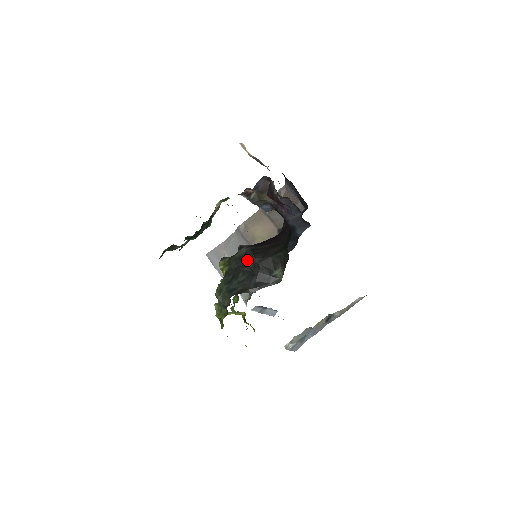
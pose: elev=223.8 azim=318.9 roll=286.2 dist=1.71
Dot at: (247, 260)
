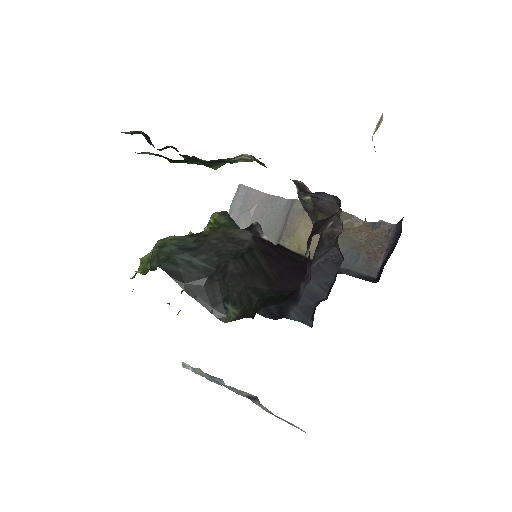
Dot at: (231, 251)
